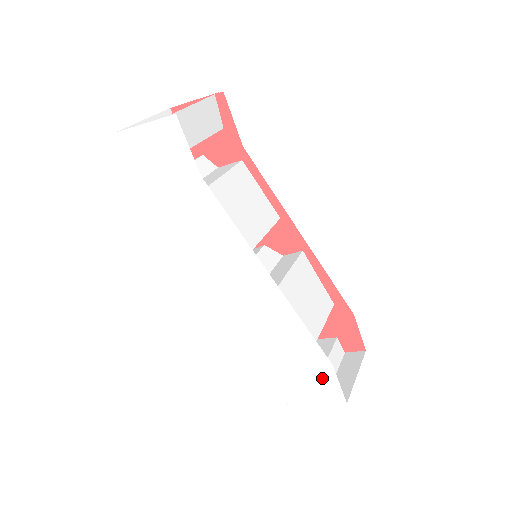
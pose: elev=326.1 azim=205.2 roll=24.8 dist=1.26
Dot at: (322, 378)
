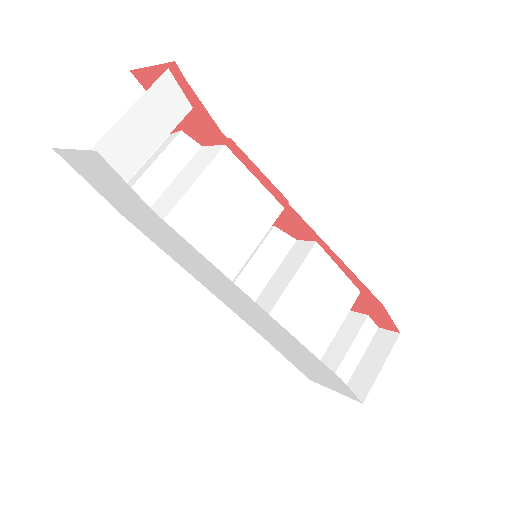
Dot at: (335, 382)
